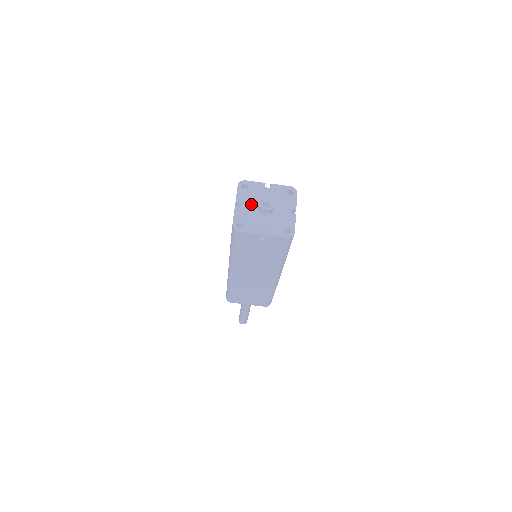
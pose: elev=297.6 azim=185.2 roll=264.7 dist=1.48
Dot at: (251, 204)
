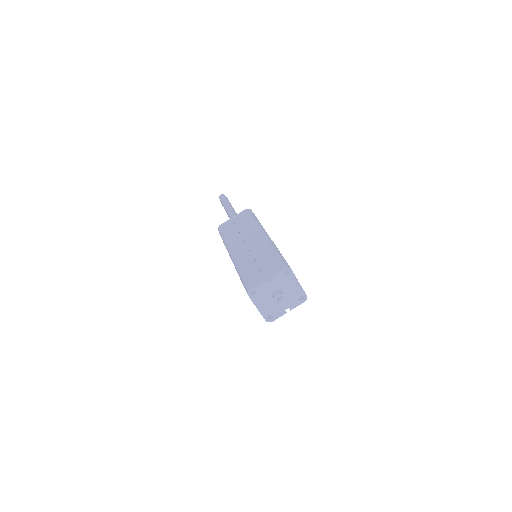
Dot at: (275, 287)
